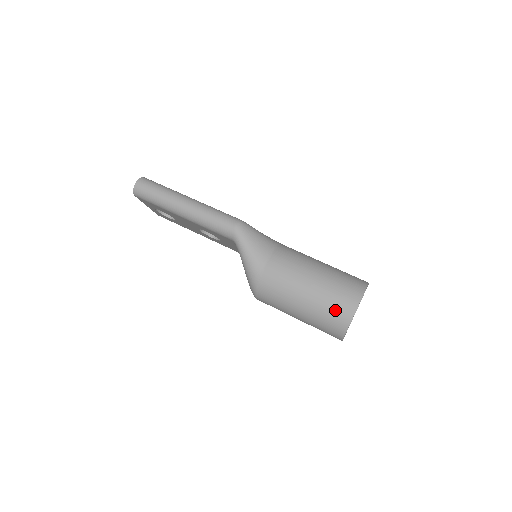
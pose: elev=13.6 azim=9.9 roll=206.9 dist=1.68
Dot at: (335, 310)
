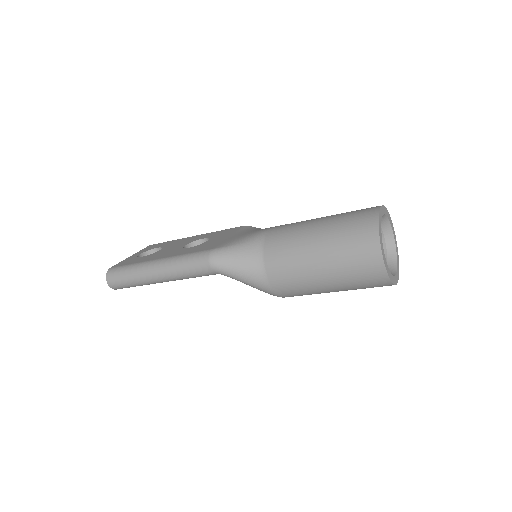
Dot at: (363, 275)
